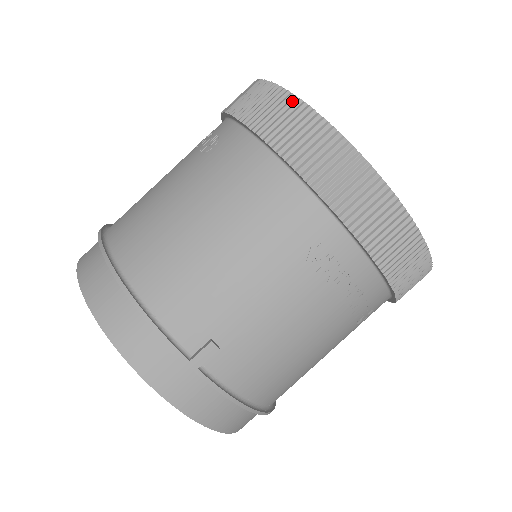
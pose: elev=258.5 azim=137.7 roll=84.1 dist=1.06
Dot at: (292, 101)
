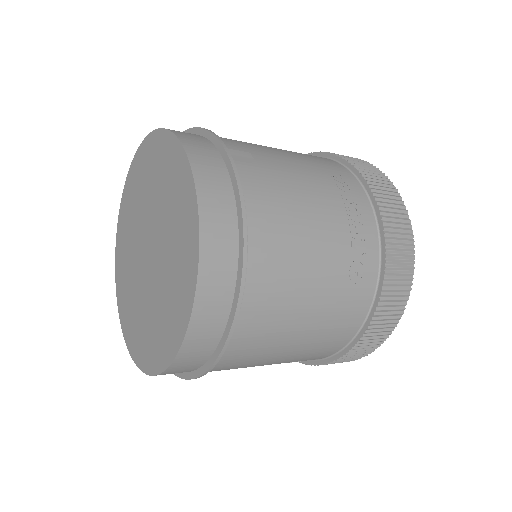
Dot at: occluded
